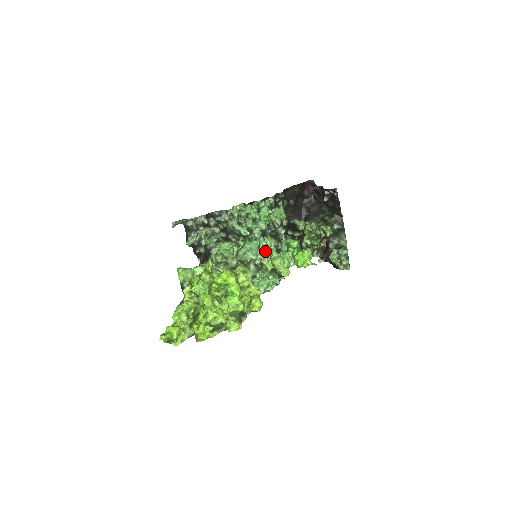
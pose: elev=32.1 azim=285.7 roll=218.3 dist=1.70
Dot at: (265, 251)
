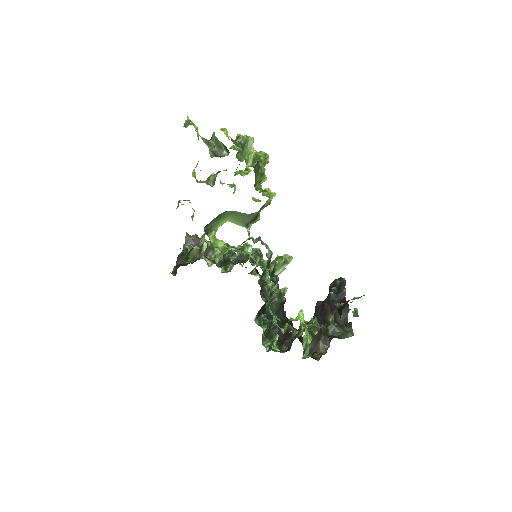
Dot at: (263, 269)
